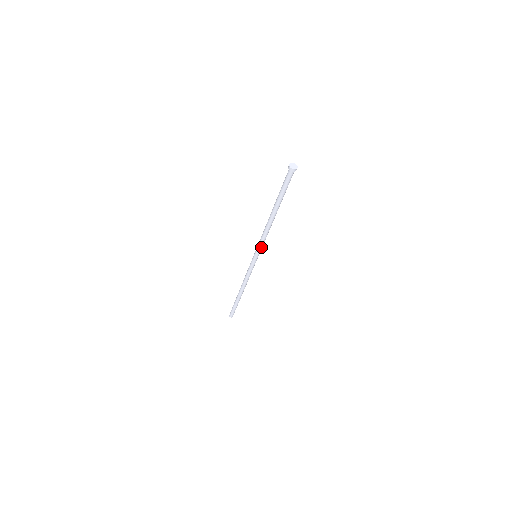
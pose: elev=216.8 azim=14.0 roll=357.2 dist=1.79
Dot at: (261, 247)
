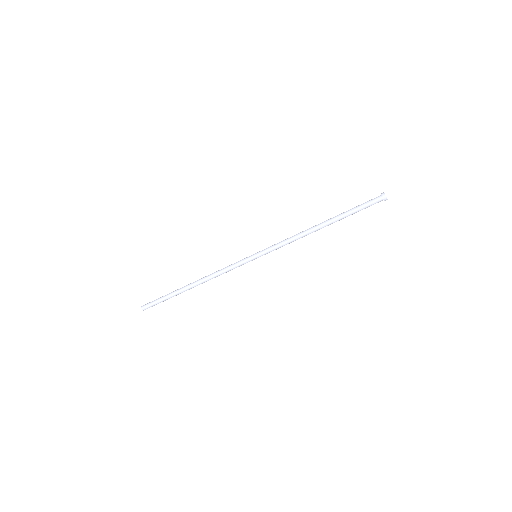
Dot at: (273, 249)
